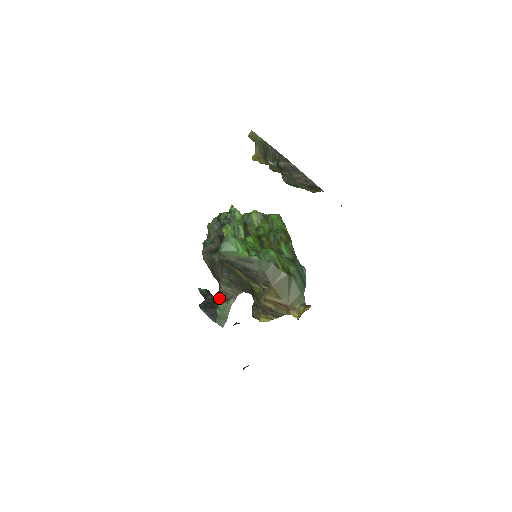
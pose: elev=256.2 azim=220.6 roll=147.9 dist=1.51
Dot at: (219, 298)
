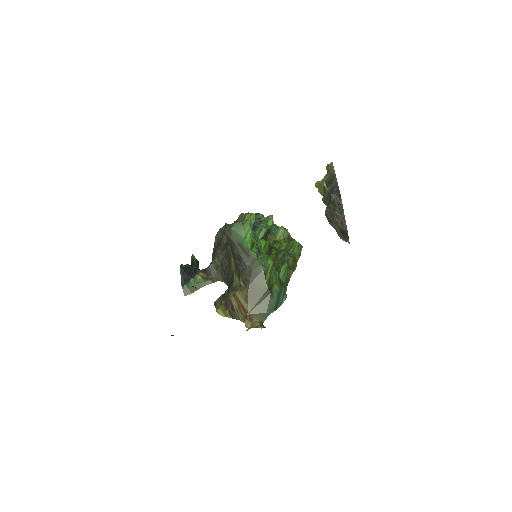
Dot at: (201, 272)
